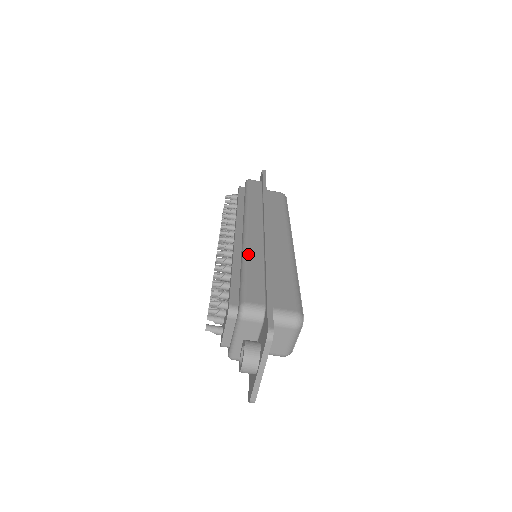
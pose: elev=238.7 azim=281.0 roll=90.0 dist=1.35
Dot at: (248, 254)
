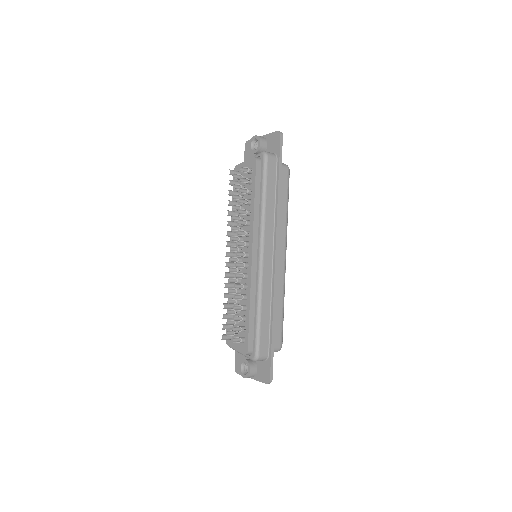
Dot at: (262, 299)
